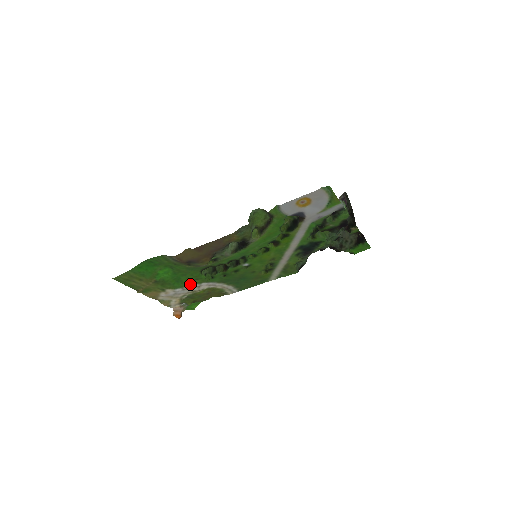
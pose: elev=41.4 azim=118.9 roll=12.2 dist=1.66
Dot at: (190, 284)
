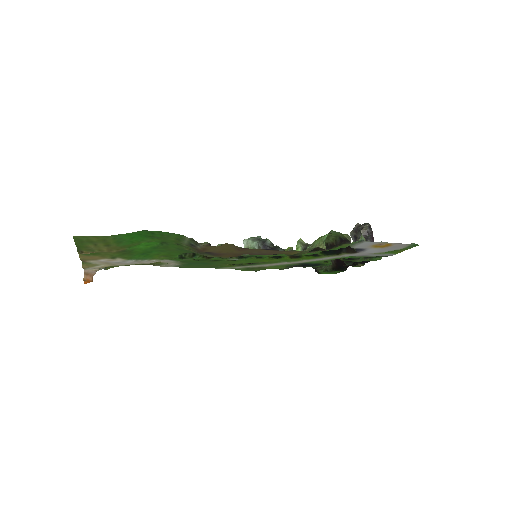
Dot at: (150, 258)
